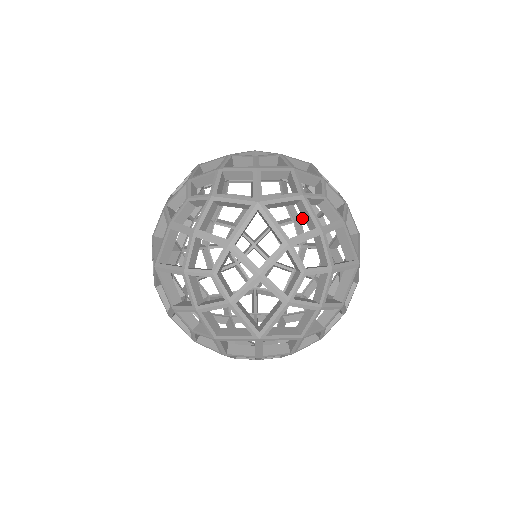
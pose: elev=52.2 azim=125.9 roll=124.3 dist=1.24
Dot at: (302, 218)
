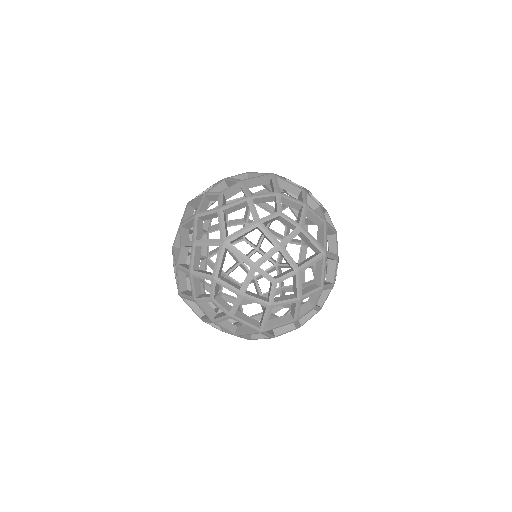
Dot at: (274, 233)
